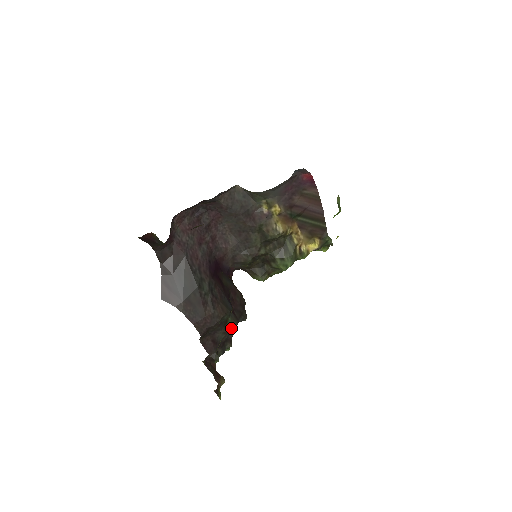
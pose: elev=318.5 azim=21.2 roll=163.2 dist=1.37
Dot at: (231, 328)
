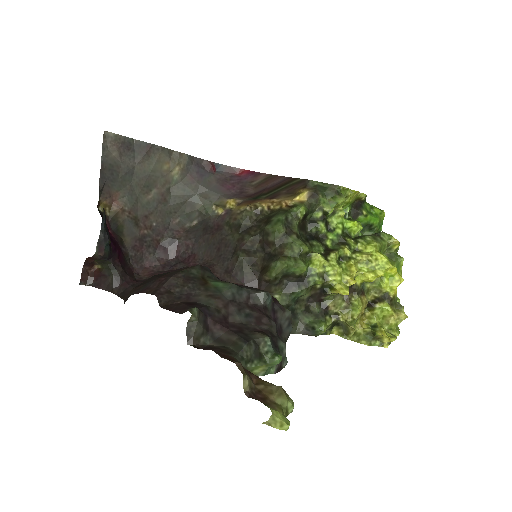
Dot at: (223, 290)
